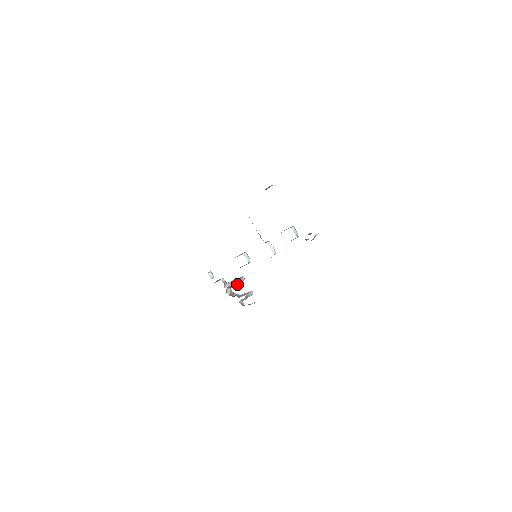
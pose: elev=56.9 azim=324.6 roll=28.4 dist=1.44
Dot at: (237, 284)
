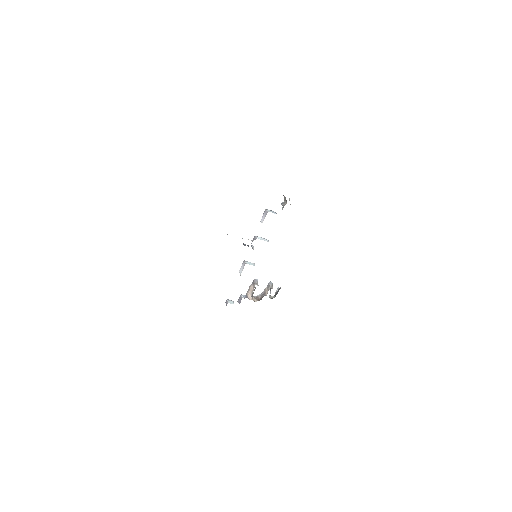
Dot at: (255, 288)
